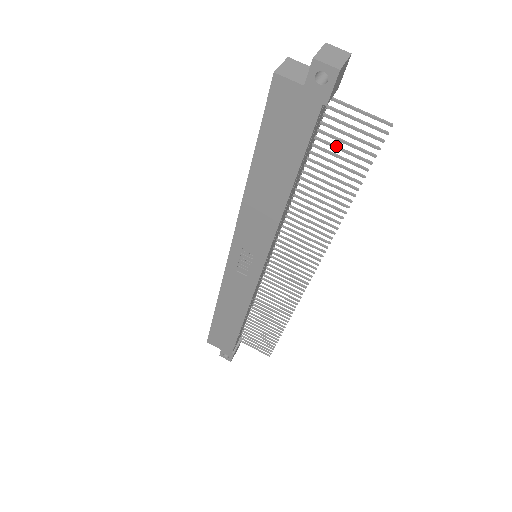
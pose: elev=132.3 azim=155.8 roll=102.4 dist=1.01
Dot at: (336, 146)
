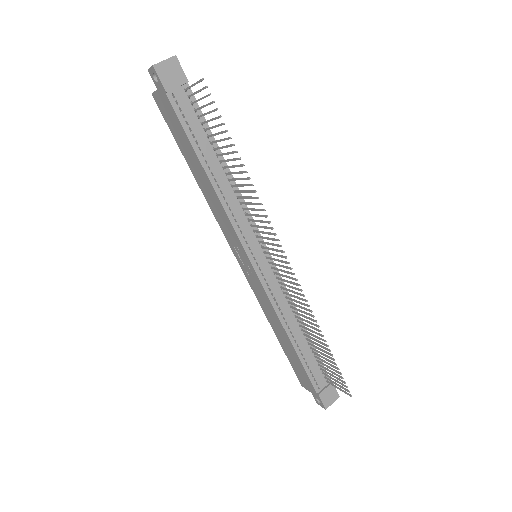
Dot at: (208, 120)
